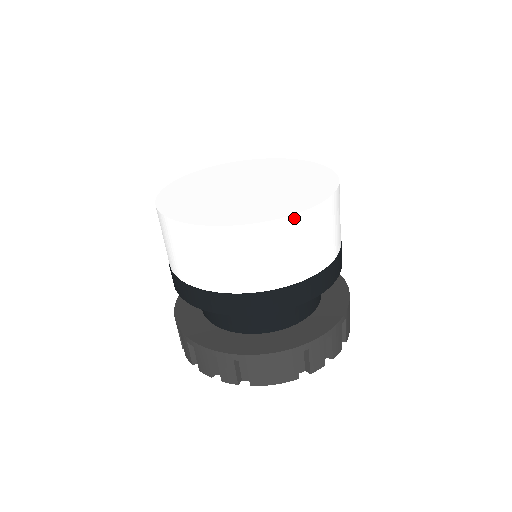
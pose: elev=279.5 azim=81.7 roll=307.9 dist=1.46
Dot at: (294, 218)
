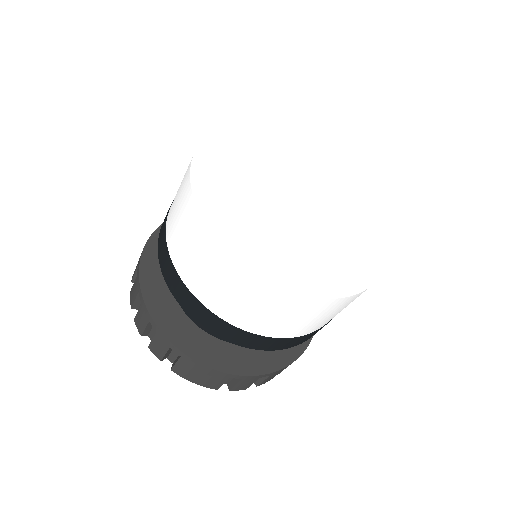
Dot at: (316, 300)
